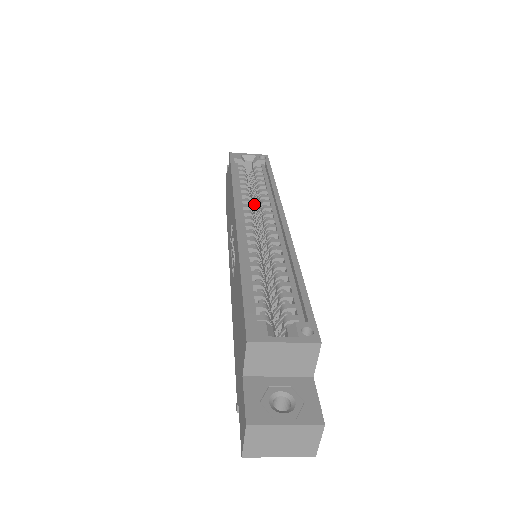
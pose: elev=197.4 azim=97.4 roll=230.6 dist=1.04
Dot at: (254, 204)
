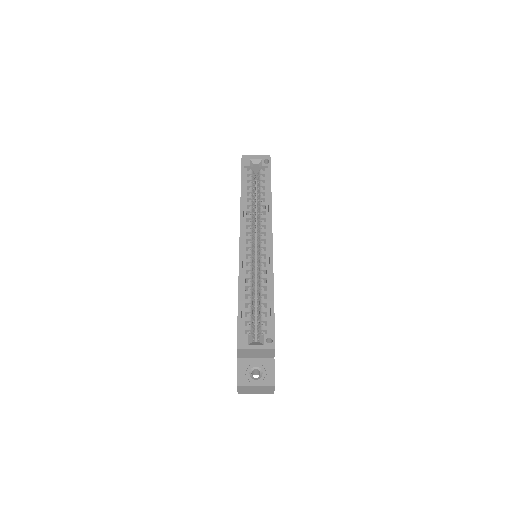
Dot at: occluded
